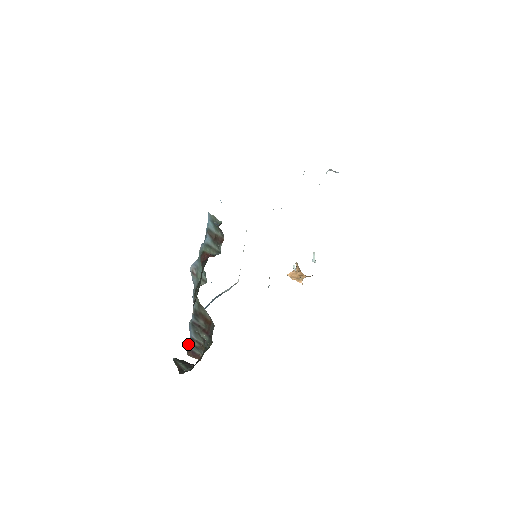
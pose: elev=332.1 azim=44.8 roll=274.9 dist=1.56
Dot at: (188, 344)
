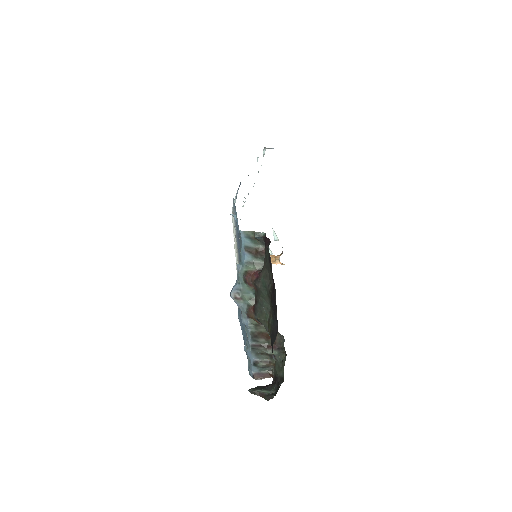
Dot at: (251, 370)
